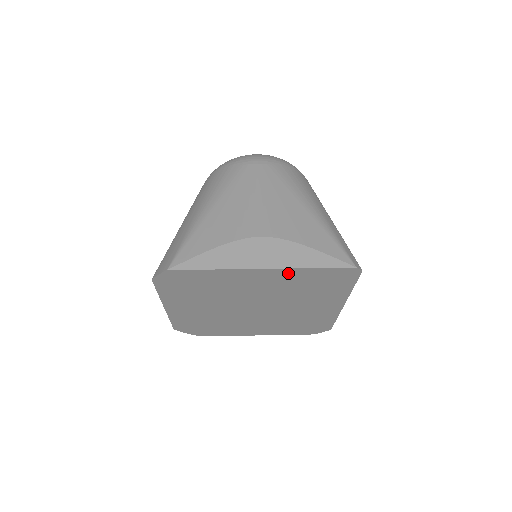
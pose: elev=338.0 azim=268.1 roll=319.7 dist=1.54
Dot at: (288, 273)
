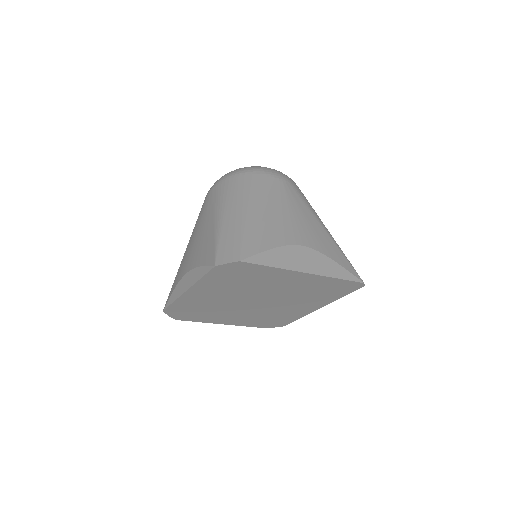
Dot at: (319, 279)
